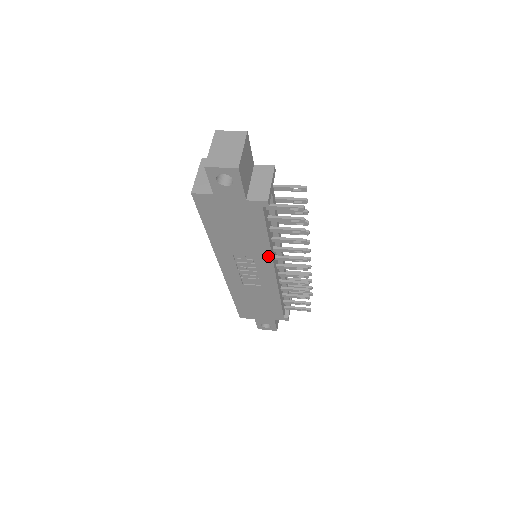
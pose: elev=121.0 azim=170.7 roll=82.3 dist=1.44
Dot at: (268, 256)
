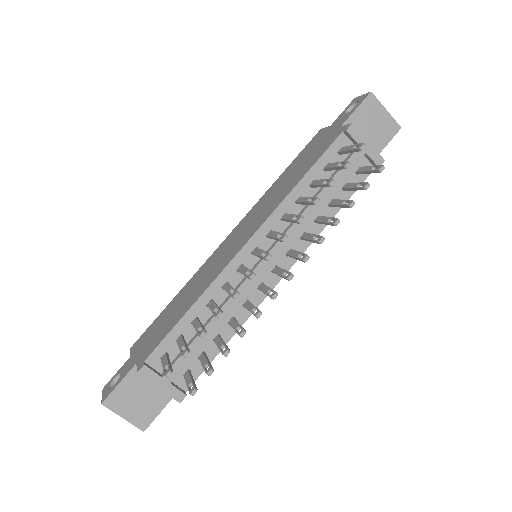
Dot at: occluded
